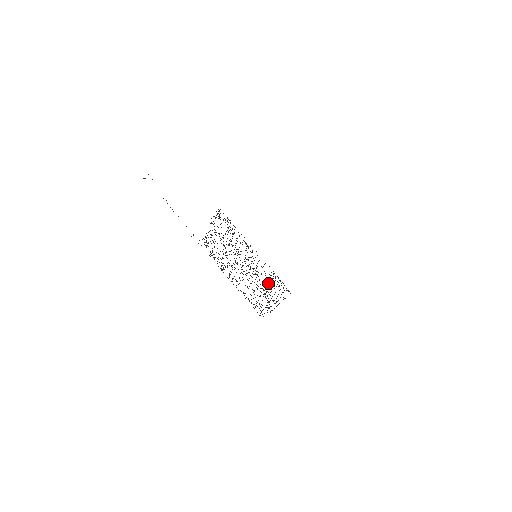
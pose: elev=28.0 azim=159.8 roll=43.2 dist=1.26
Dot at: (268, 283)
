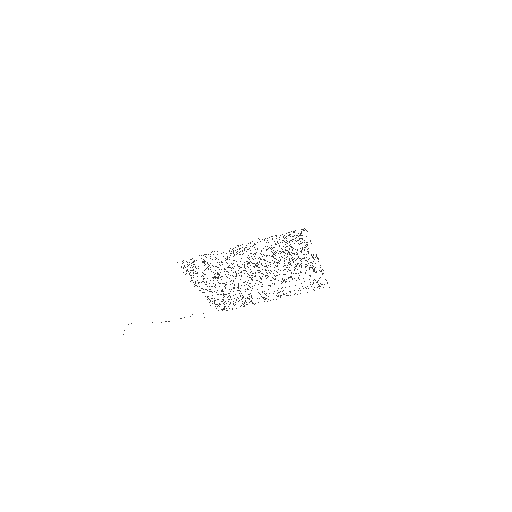
Dot at: occluded
